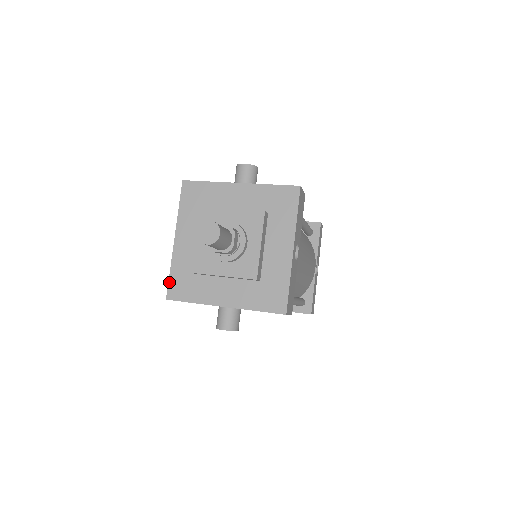
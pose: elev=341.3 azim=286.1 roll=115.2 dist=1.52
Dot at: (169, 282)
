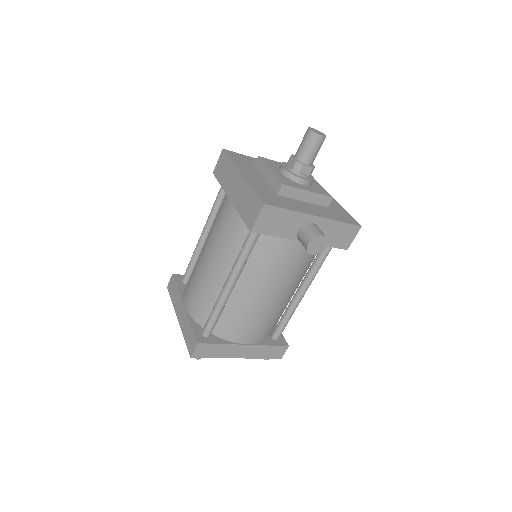
Dot at: (257, 194)
